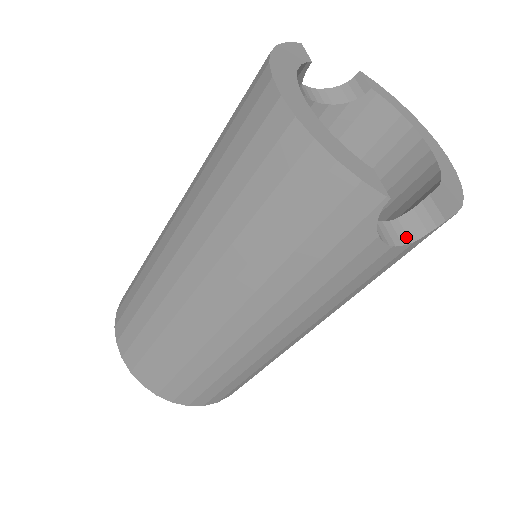
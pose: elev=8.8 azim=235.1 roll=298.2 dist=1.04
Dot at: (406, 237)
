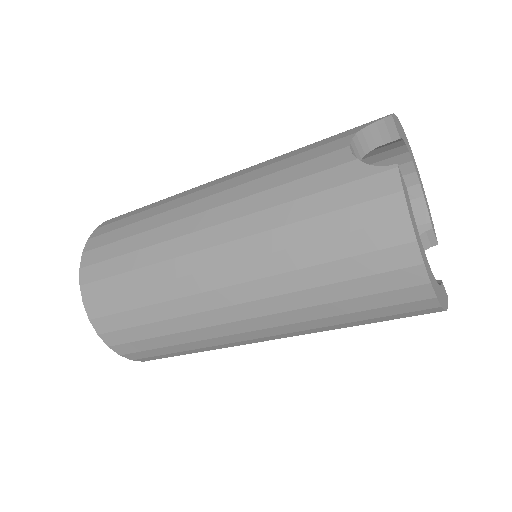
Dot at: occluded
